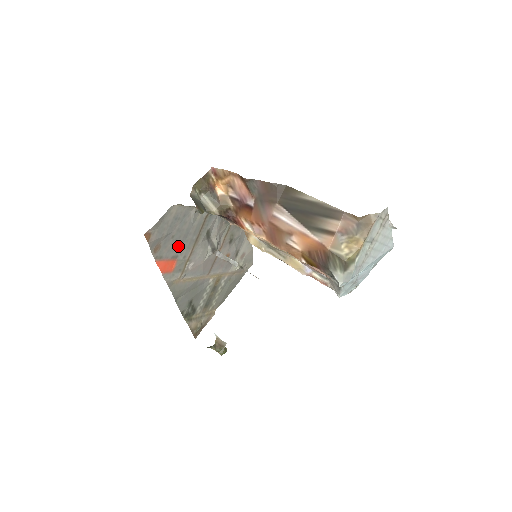
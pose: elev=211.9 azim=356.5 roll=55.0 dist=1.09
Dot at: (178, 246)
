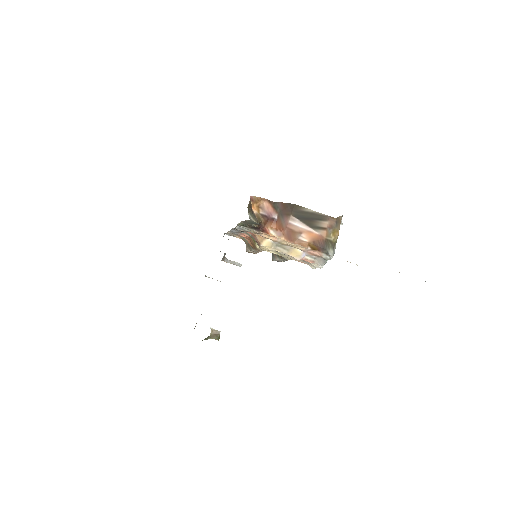
Dot at: occluded
